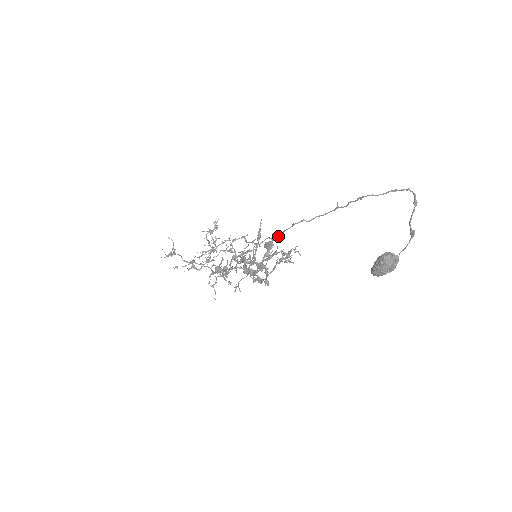
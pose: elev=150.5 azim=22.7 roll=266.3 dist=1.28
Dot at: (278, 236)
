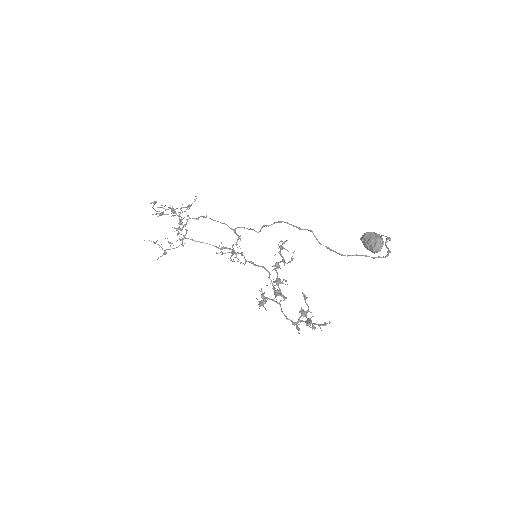
Dot at: occluded
